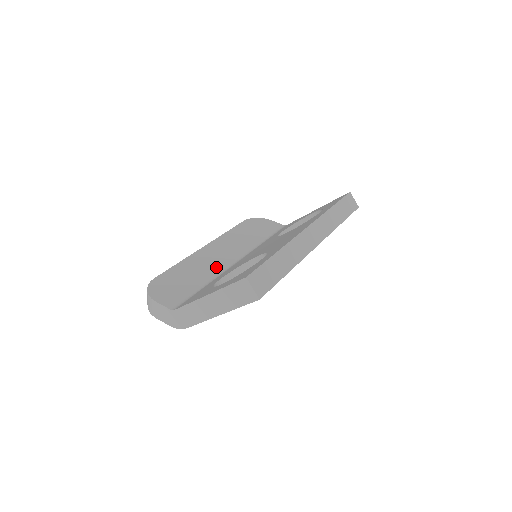
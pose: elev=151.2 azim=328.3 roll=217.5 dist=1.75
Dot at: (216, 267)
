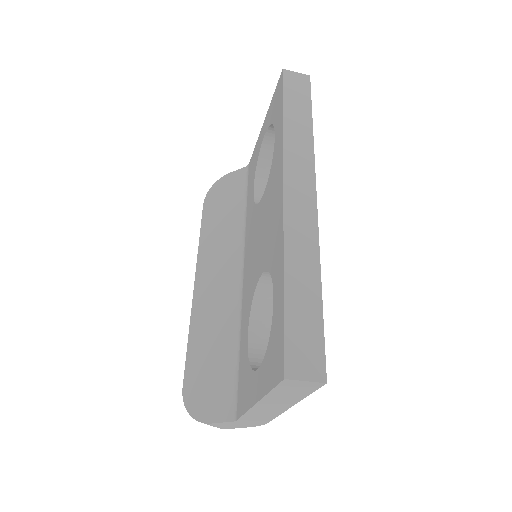
Dot at: (228, 306)
